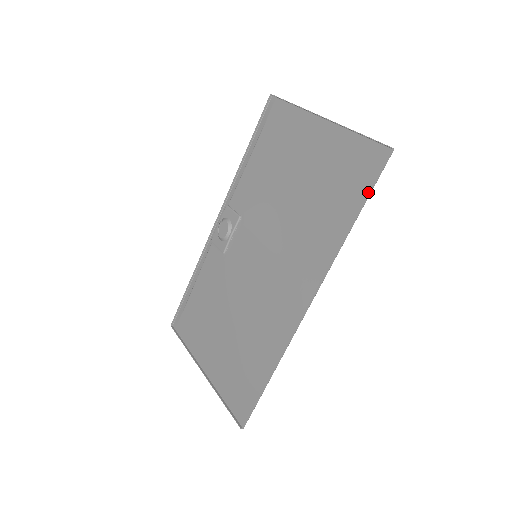
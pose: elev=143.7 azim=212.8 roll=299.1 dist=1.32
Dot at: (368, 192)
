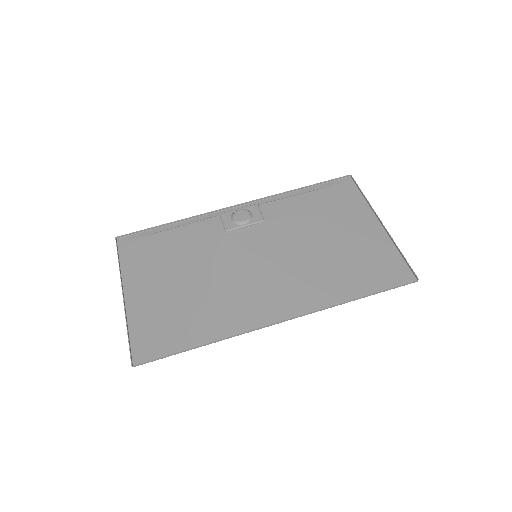
Dot at: (384, 289)
